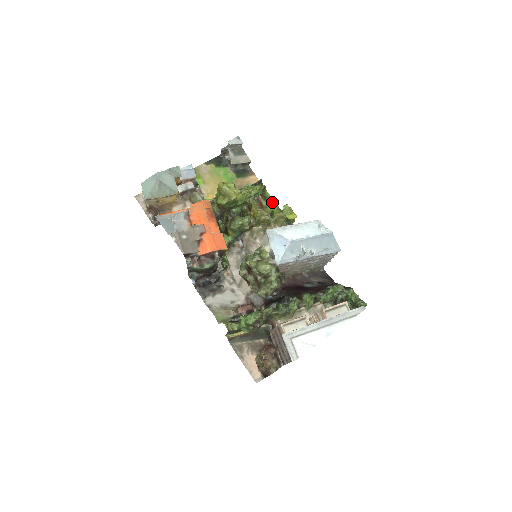
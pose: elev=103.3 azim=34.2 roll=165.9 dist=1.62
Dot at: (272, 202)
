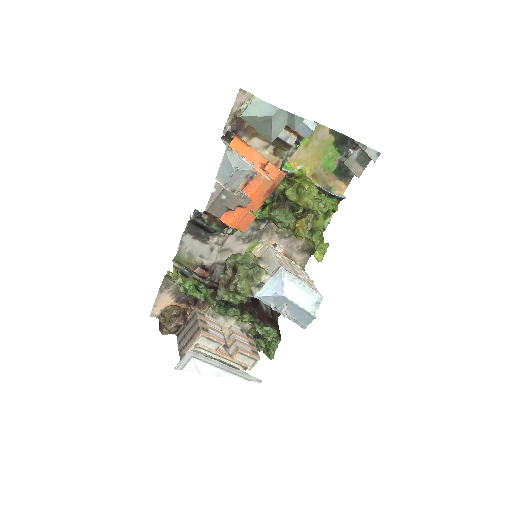
Dot at: (326, 221)
